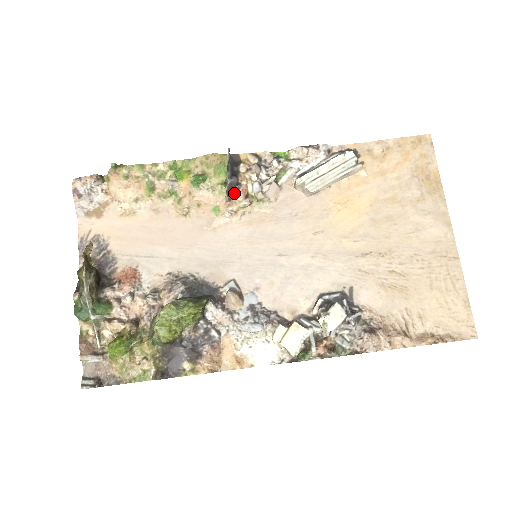
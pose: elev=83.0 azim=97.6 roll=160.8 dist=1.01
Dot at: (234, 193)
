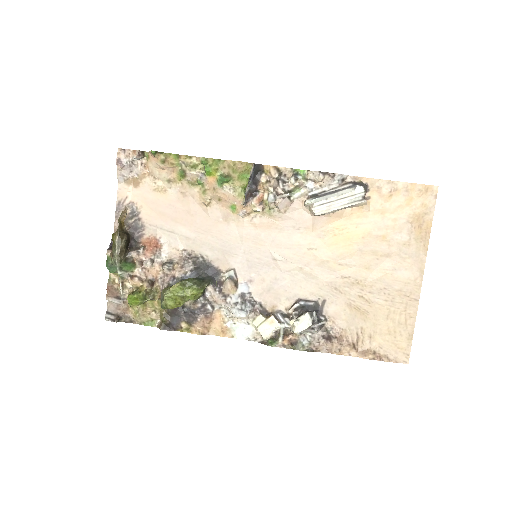
Dot at: (251, 197)
